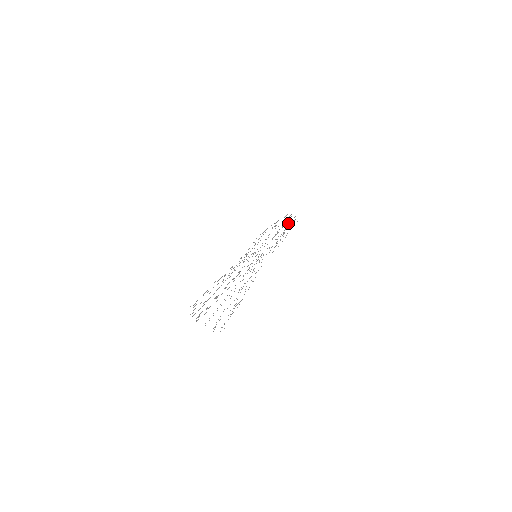
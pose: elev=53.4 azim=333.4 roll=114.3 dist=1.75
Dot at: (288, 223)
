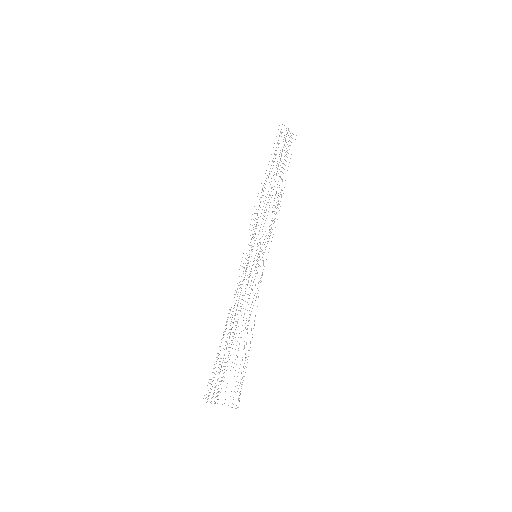
Dot at: (285, 152)
